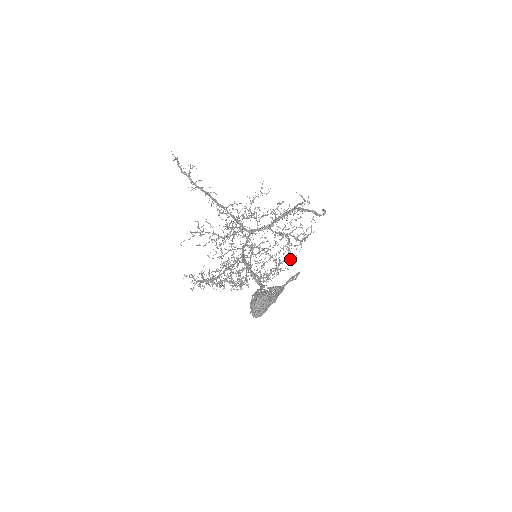
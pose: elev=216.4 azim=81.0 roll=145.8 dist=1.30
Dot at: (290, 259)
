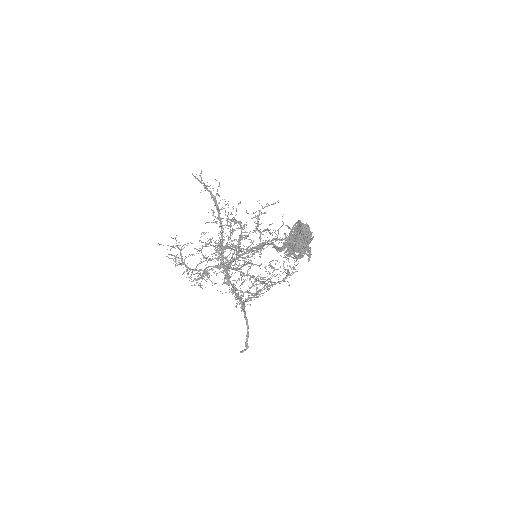
Dot at: occluded
